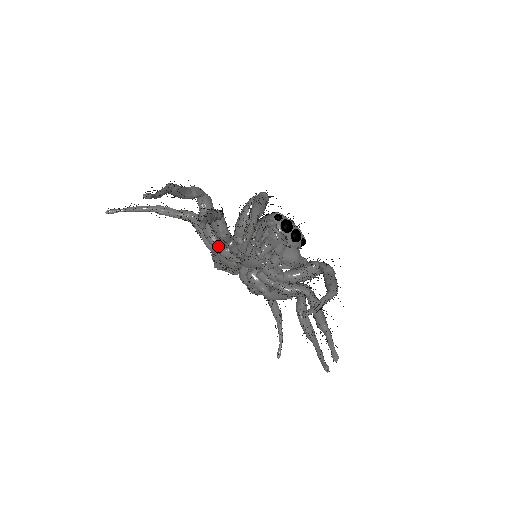
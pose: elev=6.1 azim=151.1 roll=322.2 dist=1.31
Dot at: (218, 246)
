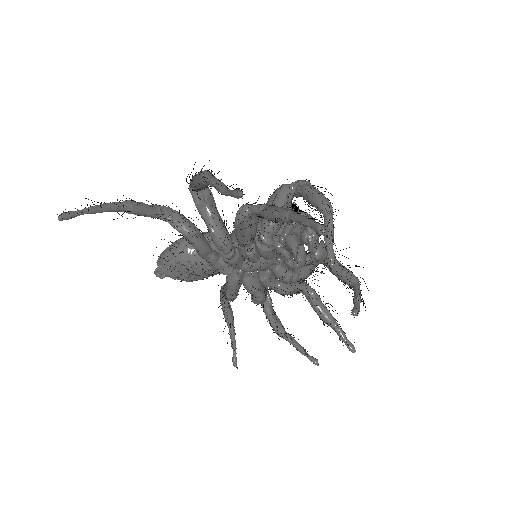
Dot at: (231, 250)
